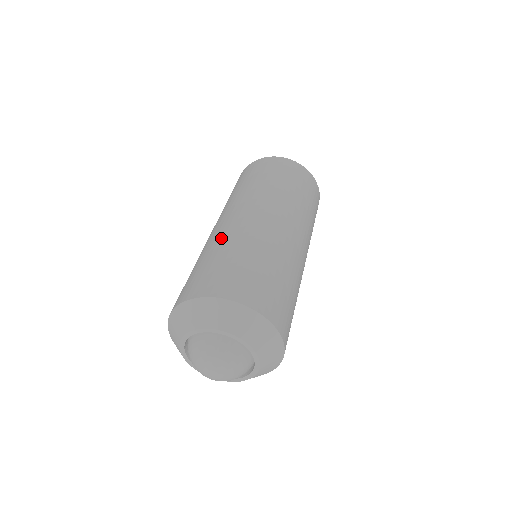
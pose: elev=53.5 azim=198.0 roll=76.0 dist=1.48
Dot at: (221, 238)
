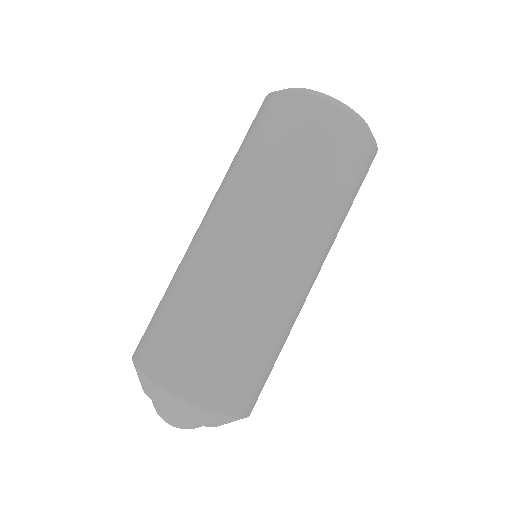
Dot at: (217, 286)
